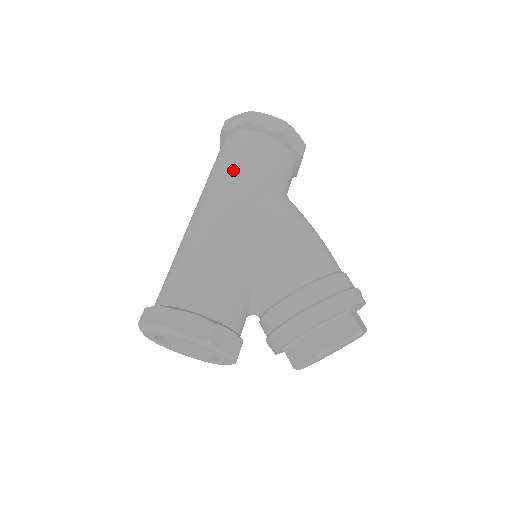
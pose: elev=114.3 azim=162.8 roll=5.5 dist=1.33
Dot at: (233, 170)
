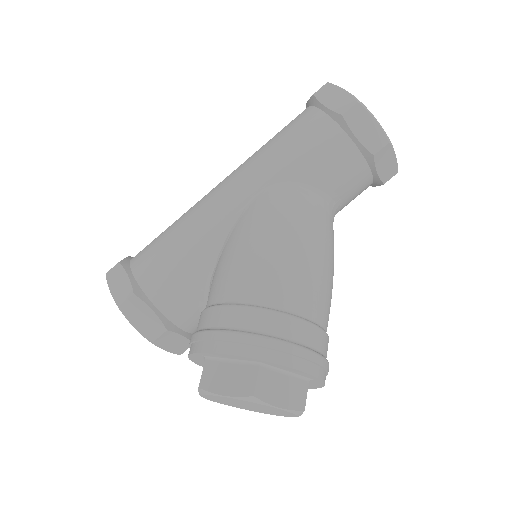
Dot at: (266, 148)
